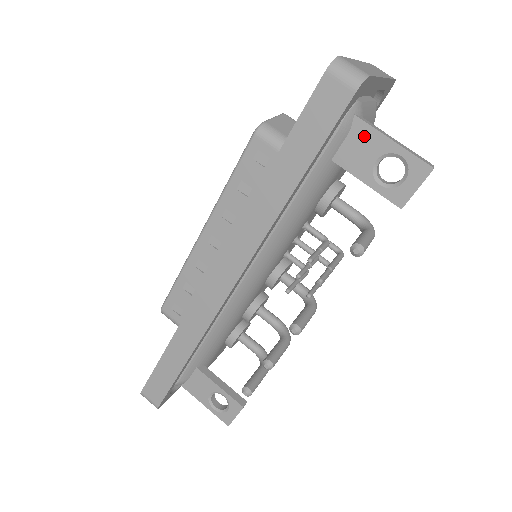
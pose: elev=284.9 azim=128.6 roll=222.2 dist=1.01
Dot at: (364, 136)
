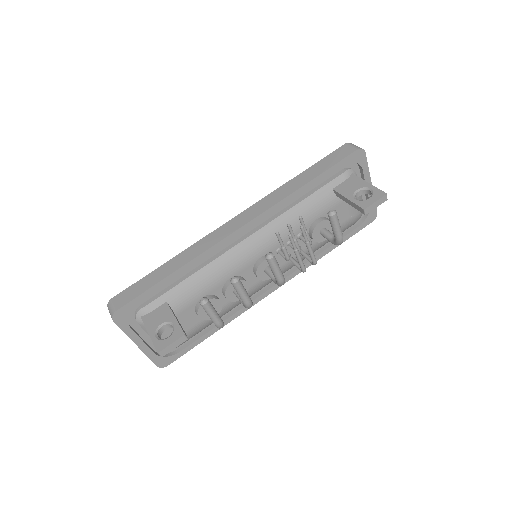
Dot at: (354, 181)
